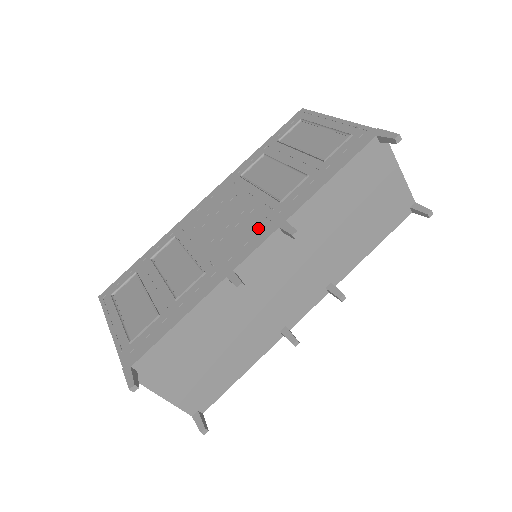
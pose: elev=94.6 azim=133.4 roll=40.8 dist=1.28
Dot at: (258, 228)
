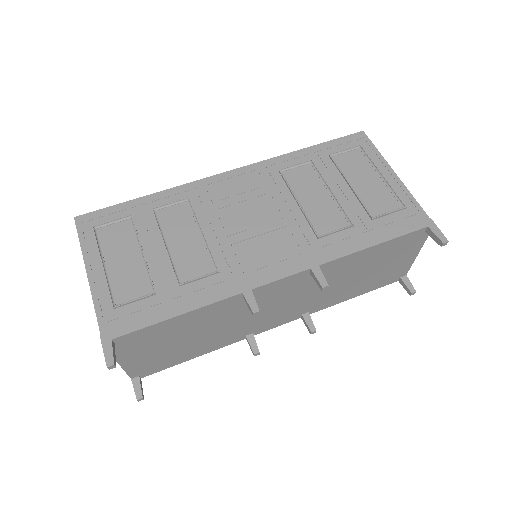
Dot at: (288, 254)
